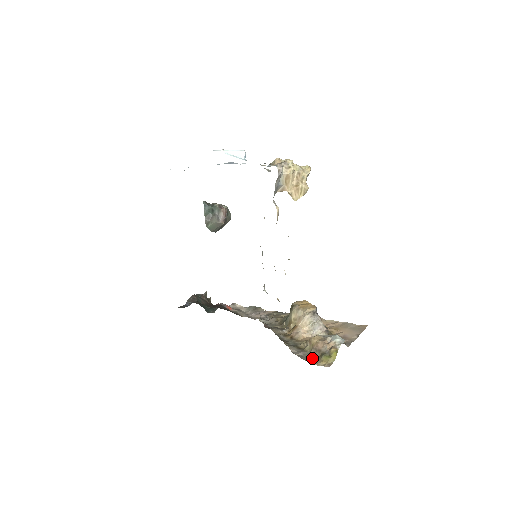
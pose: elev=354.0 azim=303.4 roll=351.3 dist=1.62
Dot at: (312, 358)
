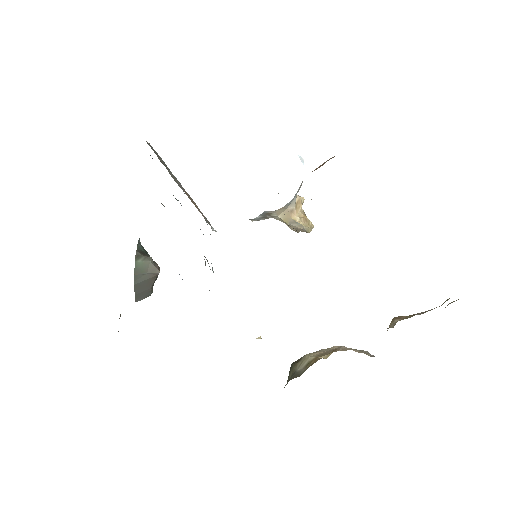
Dot at: occluded
